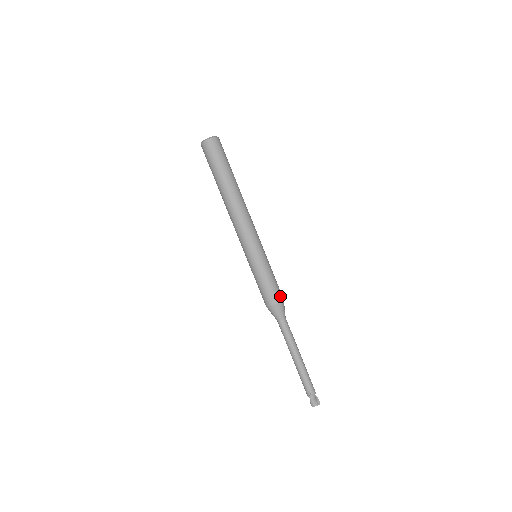
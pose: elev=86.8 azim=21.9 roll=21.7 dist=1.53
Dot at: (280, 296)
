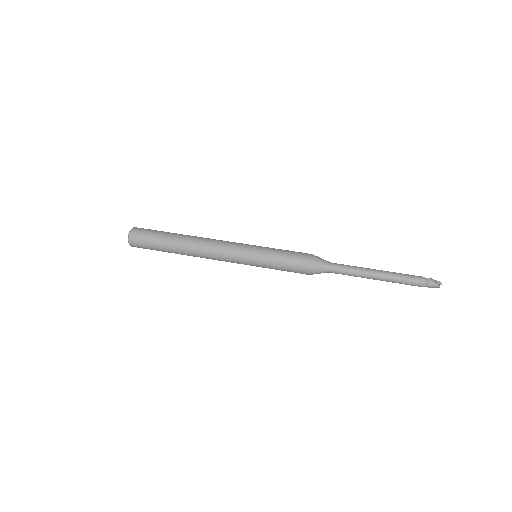
Dot at: occluded
